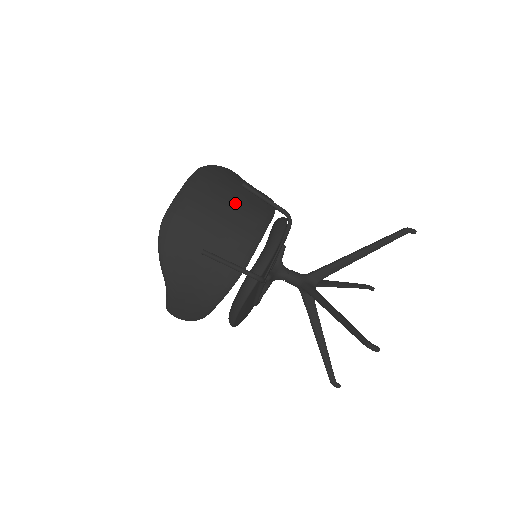
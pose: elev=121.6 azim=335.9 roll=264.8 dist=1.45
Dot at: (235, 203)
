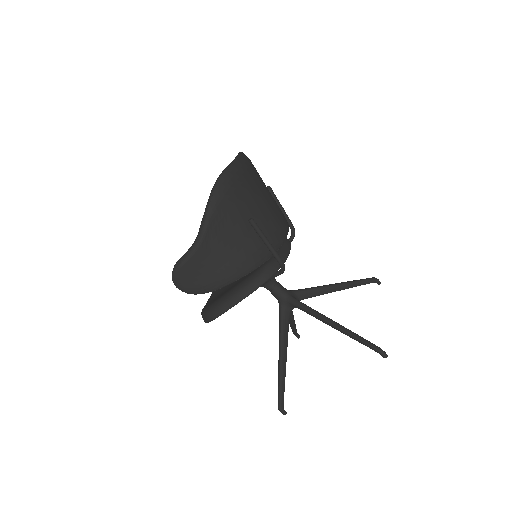
Dot at: (271, 195)
